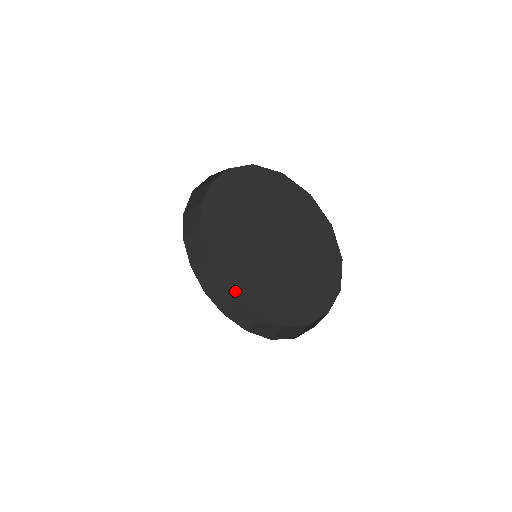
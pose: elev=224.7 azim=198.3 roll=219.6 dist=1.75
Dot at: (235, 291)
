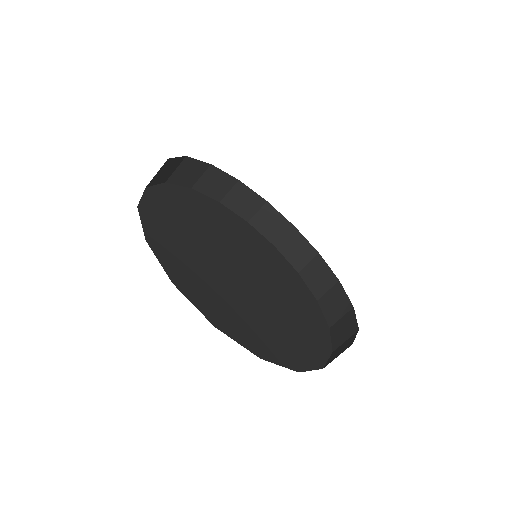
Dot at: occluded
